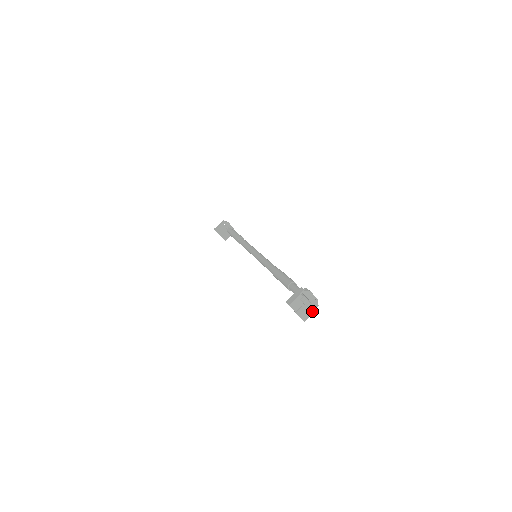
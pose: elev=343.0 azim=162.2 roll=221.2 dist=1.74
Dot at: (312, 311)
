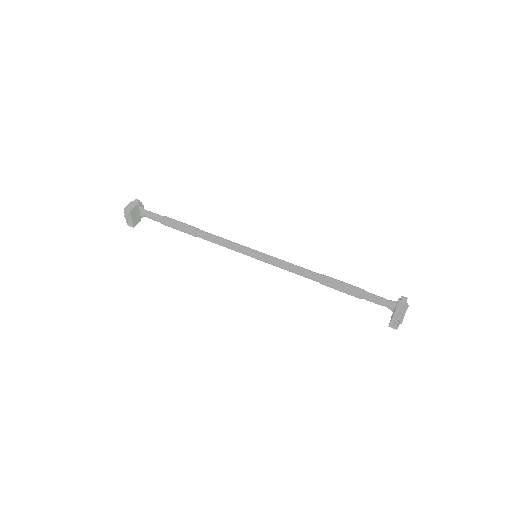
Dot at: occluded
